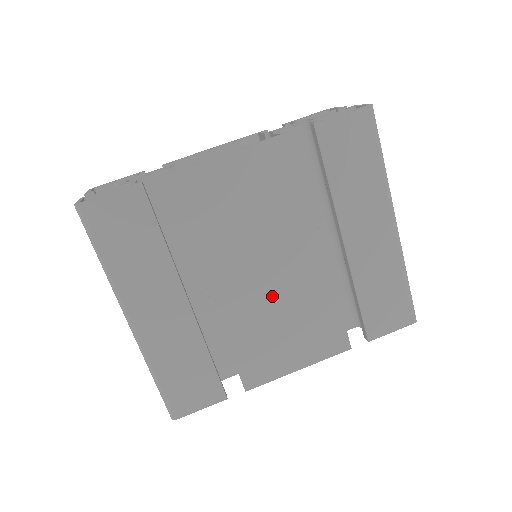
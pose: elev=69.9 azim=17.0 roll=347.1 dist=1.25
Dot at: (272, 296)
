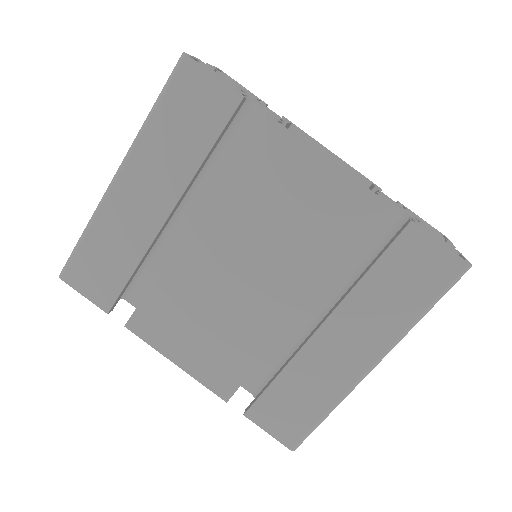
Dot at: (224, 292)
